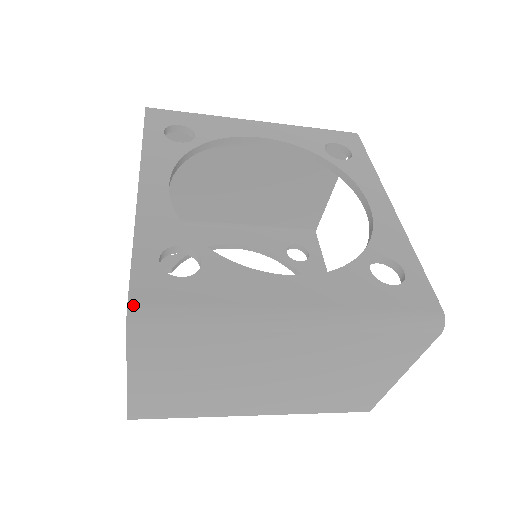
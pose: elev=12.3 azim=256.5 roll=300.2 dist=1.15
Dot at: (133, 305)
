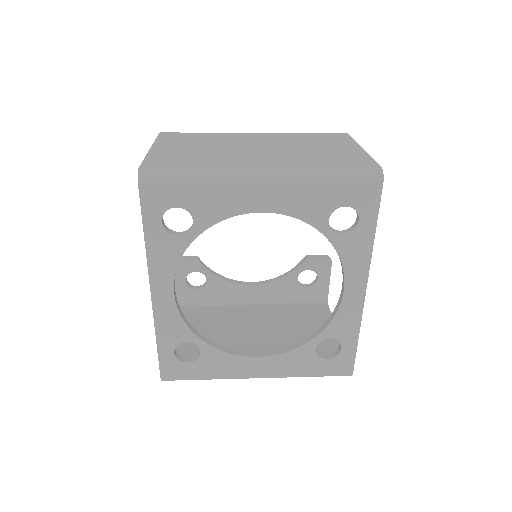
Dot at: (164, 379)
